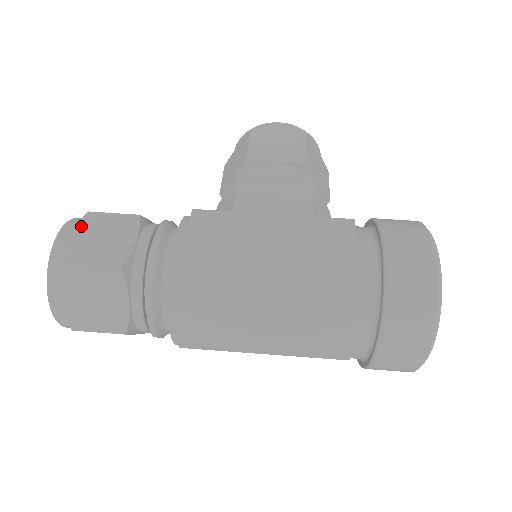
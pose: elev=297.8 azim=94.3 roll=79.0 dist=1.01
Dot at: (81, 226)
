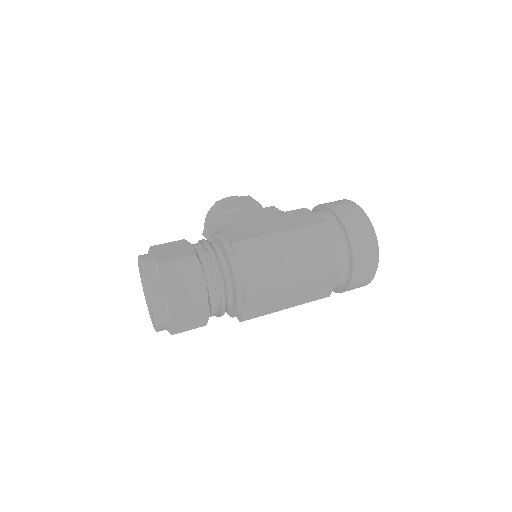
Dot at: (152, 251)
